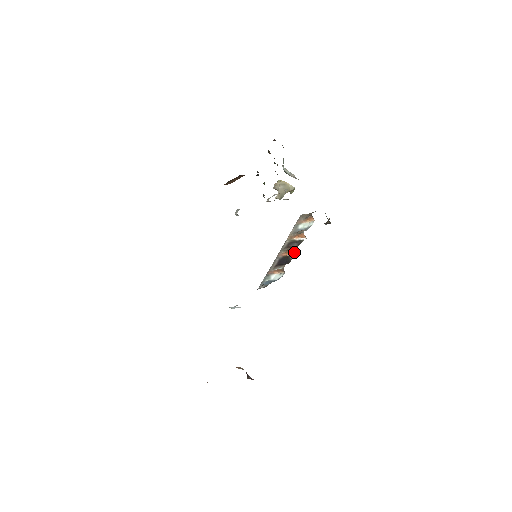
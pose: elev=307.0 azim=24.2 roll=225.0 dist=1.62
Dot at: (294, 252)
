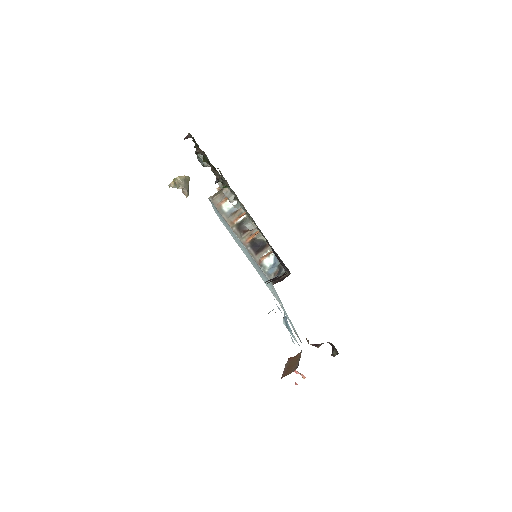
Dot at: (259, 232)
